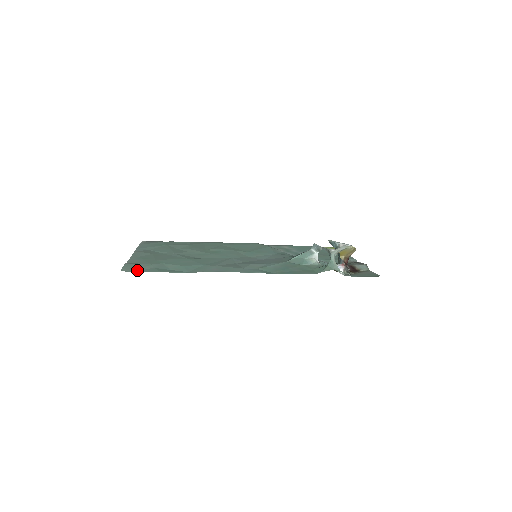
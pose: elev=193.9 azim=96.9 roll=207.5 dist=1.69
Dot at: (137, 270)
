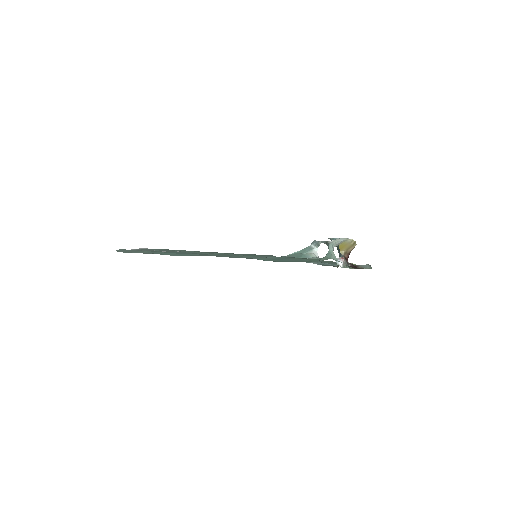
Dot at: (131, 252)
